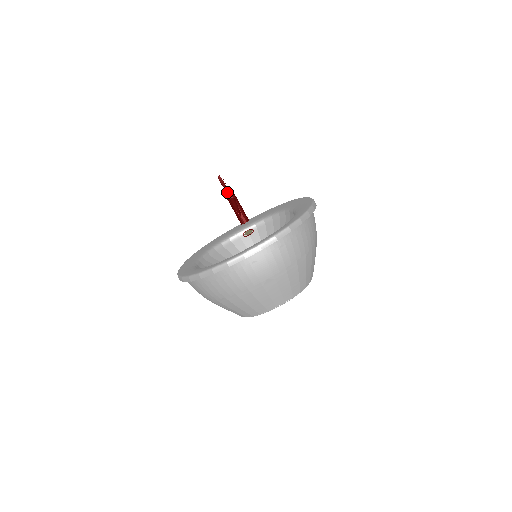
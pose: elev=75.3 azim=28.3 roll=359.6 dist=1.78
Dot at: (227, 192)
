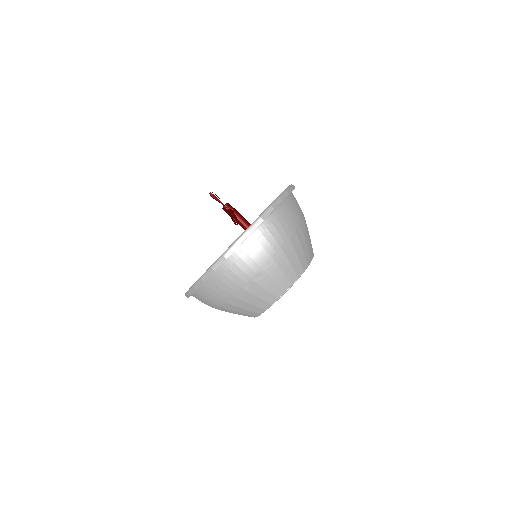
Dot at: (223, 205)
